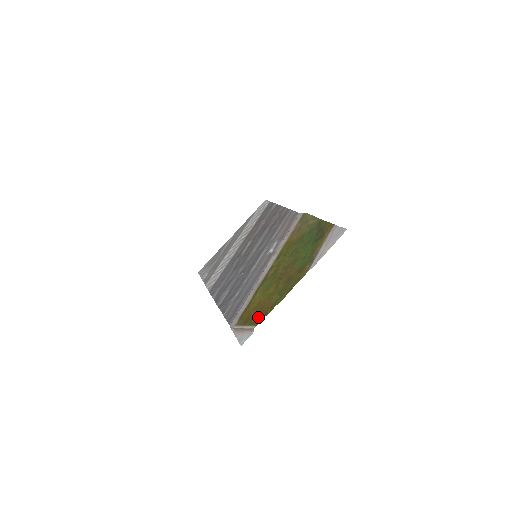
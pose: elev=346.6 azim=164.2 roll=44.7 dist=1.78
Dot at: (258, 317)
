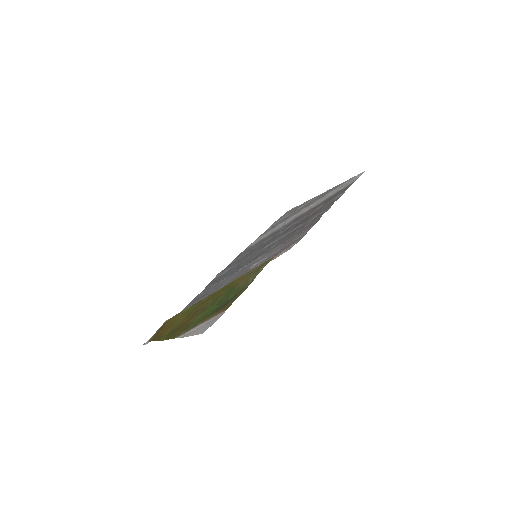
Dot at: (156, 335)
